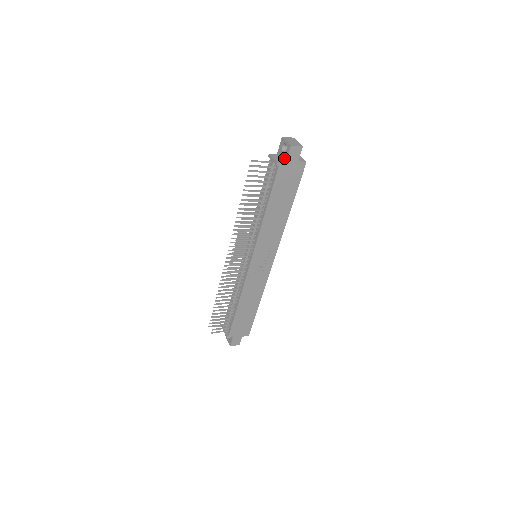
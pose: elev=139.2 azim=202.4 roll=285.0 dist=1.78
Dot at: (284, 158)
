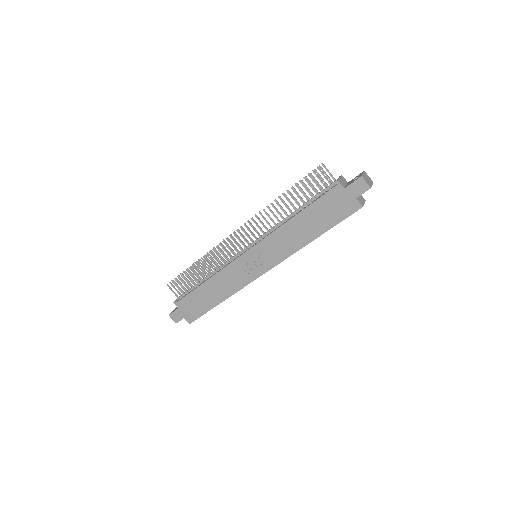
Dot at: (348, 184)
